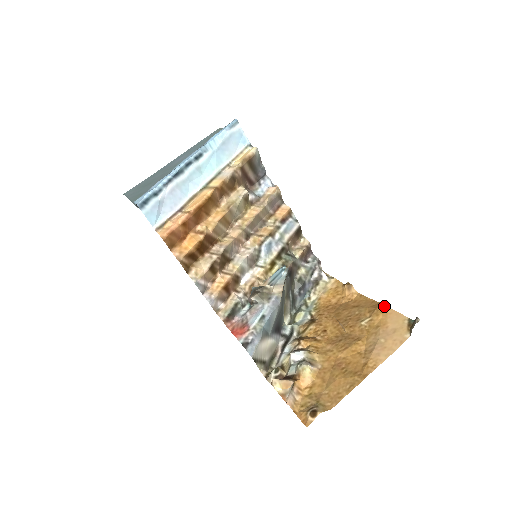
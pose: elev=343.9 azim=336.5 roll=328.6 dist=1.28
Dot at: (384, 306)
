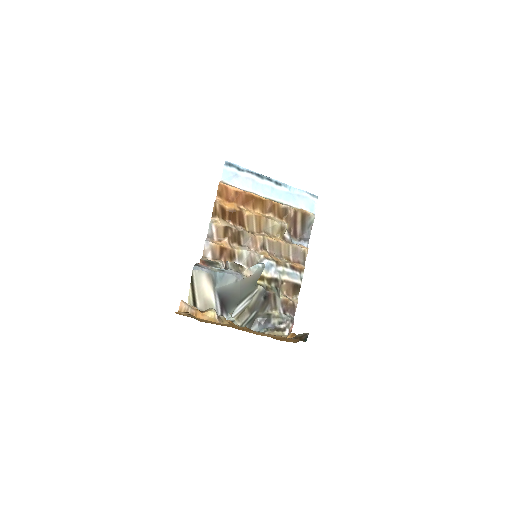
Dot at: occluded
